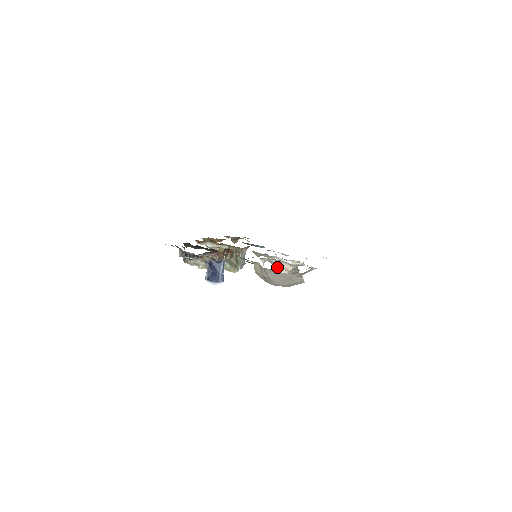
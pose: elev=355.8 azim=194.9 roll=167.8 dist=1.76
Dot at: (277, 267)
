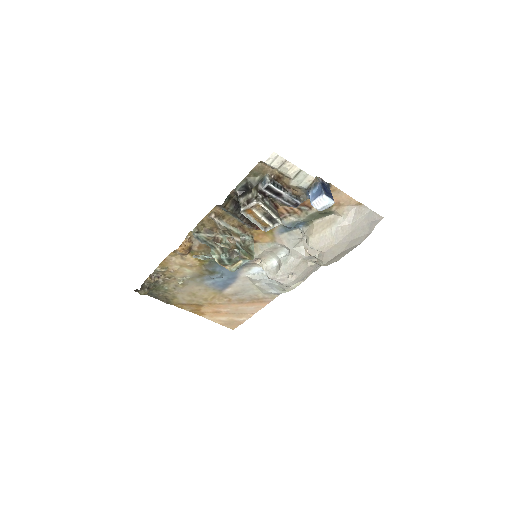
Dot at: (303, 252)
